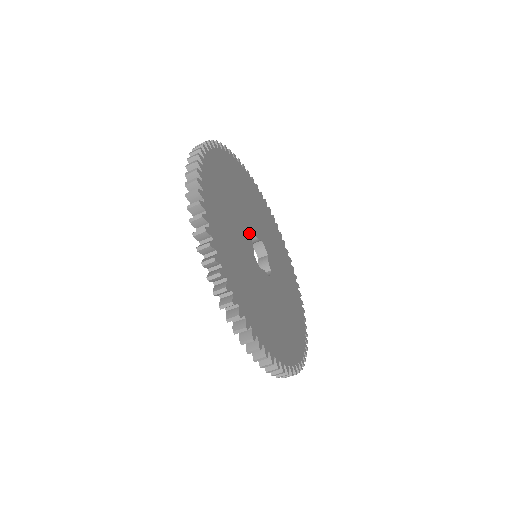
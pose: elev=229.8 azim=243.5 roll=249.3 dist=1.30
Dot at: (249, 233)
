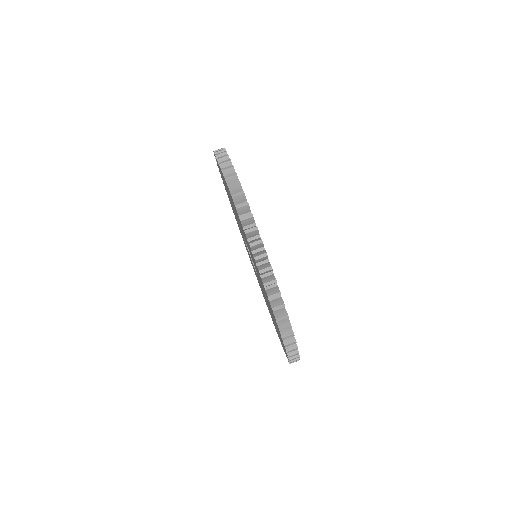
Dot at: occluded
